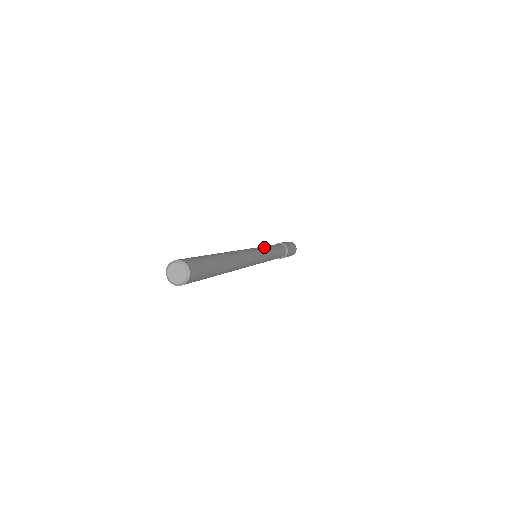
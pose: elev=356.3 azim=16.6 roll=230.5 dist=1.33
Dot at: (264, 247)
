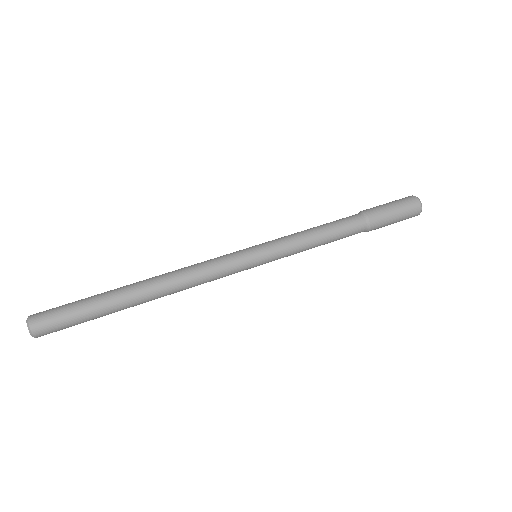
Dot at: (279, 241)
